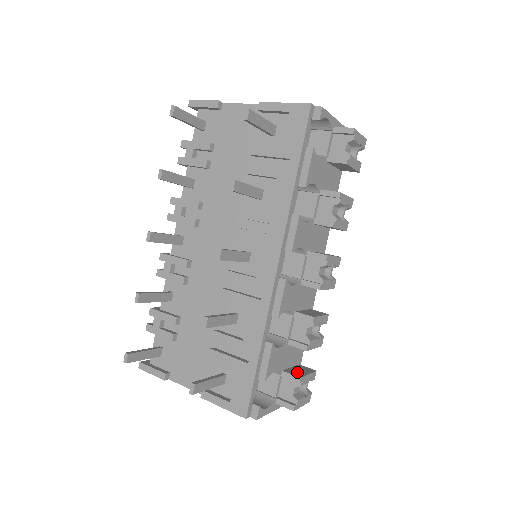
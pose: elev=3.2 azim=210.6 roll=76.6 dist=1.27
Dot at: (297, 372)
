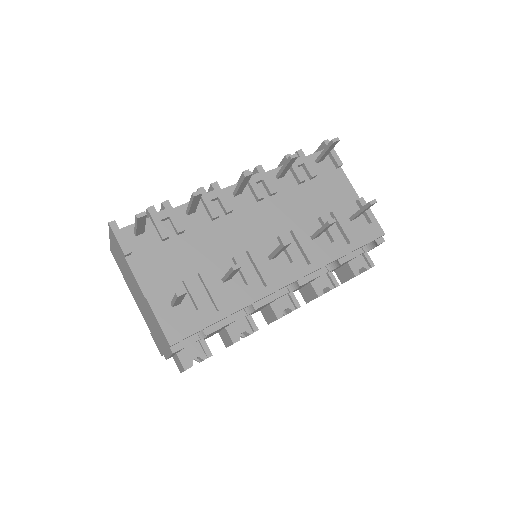
Dot at: occluded
